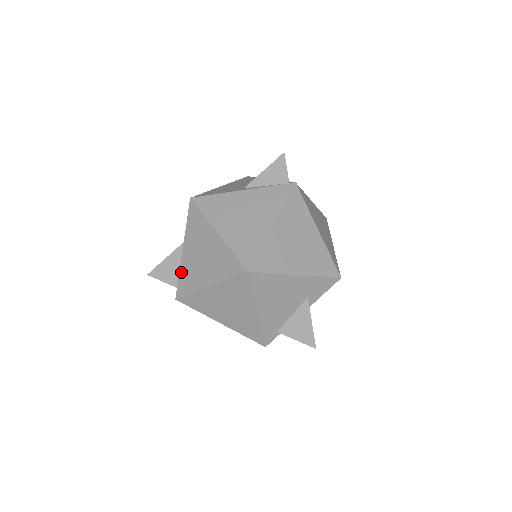
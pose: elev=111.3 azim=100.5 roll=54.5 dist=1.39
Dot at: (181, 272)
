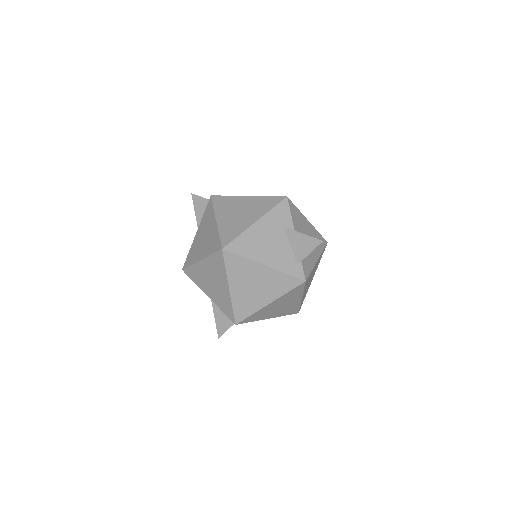
Dot at: (220, 307)
